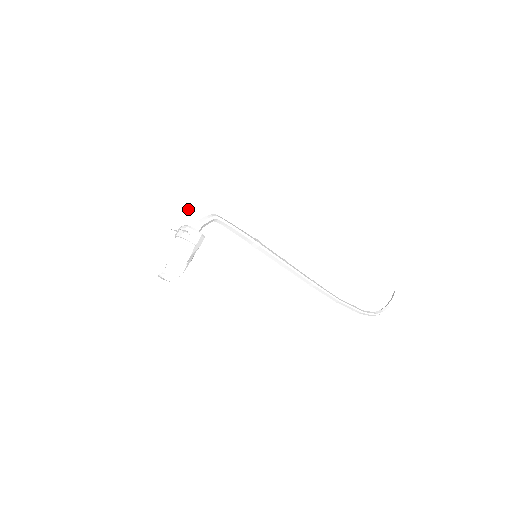
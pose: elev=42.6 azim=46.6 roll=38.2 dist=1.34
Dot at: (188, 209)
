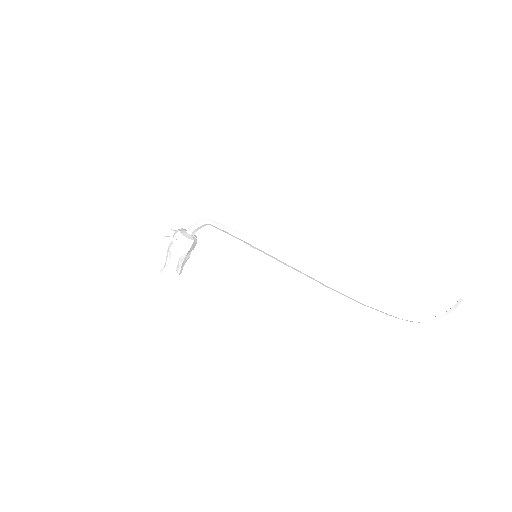
Dot at: (181, 215)
